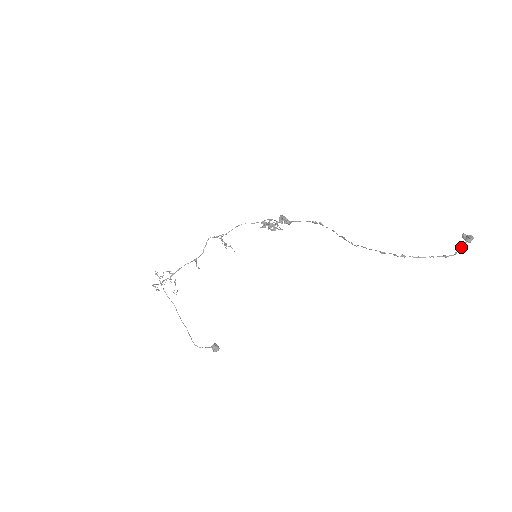
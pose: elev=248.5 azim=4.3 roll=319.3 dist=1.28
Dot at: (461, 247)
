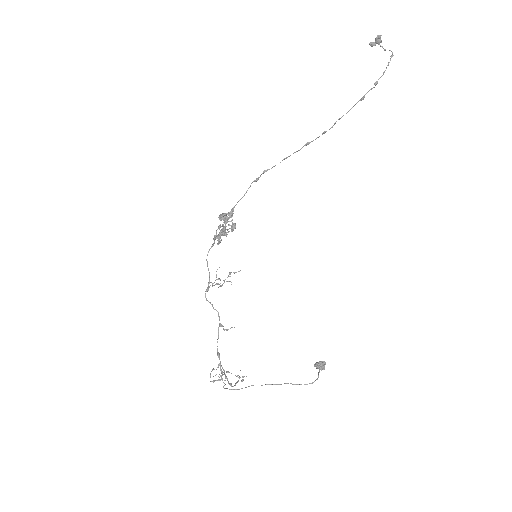
Dot at: (383, 48)
